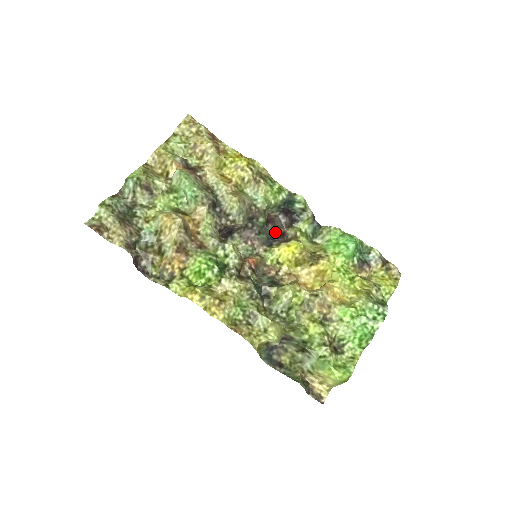
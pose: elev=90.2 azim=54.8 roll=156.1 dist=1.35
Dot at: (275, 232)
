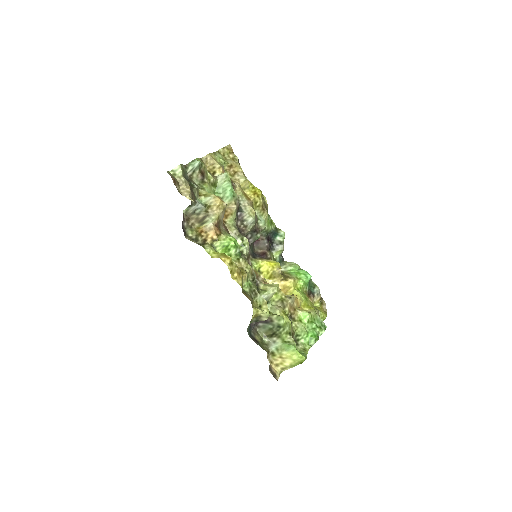
Dot at: (256, 251)
